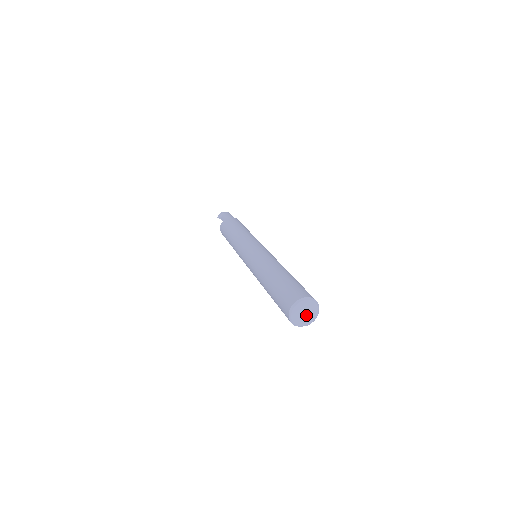
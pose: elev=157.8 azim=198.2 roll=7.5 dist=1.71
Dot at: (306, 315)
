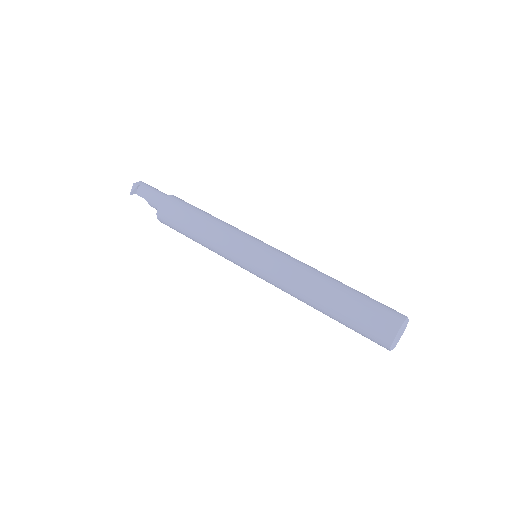
Dot at: (400, 336)
